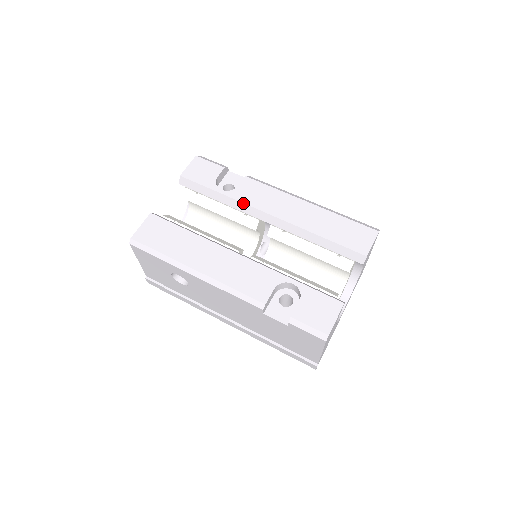
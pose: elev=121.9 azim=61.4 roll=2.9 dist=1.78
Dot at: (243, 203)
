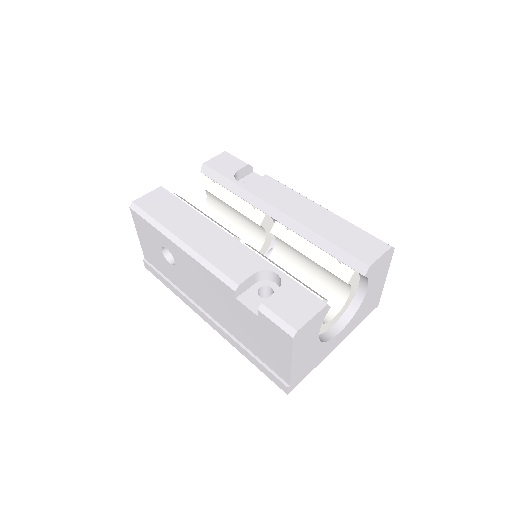
Dot at: (254, 195)
